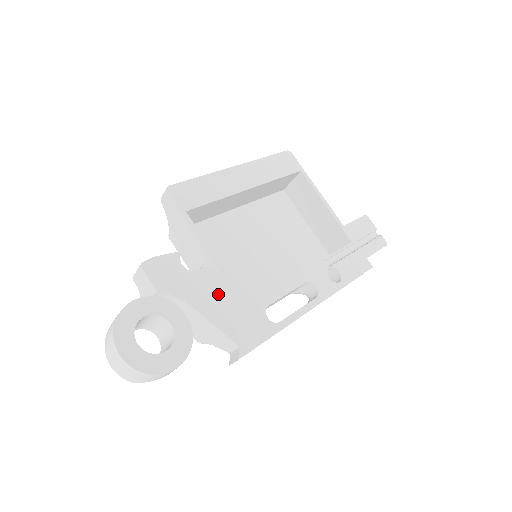
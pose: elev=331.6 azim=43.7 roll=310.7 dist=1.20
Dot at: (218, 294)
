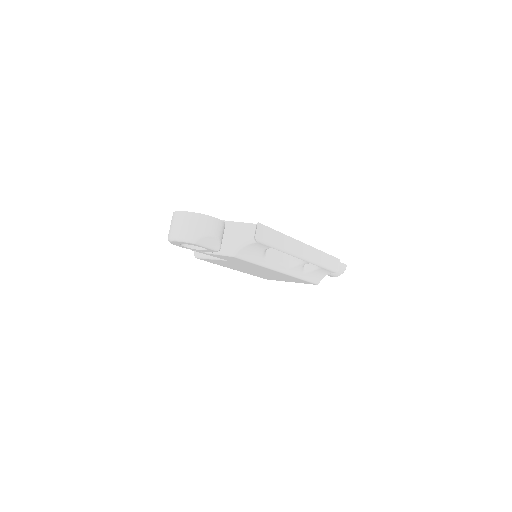
Dot at: occluded
